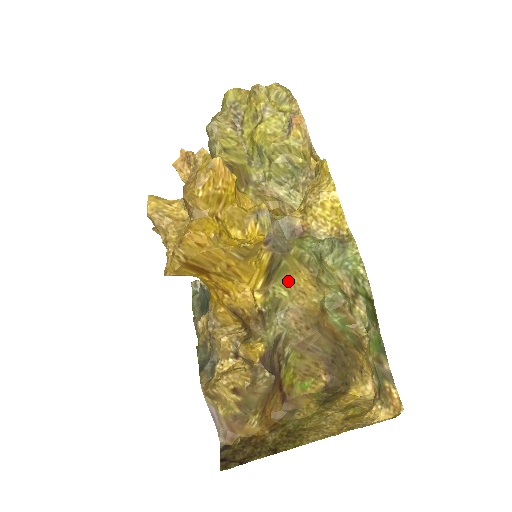
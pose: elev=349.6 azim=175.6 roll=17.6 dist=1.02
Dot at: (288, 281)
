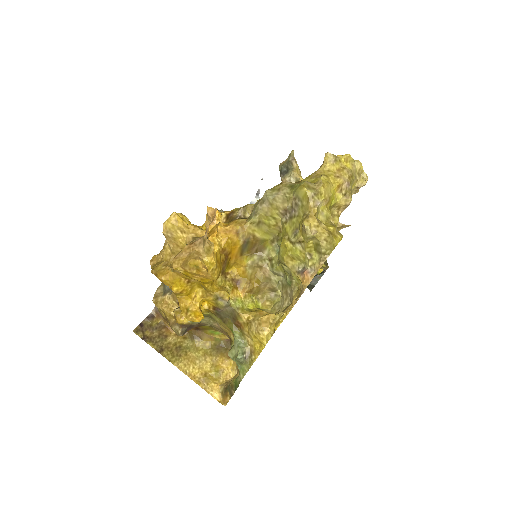
Dot at: occluded
